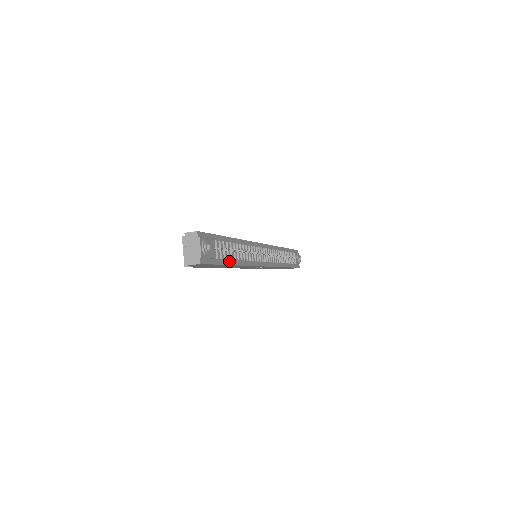
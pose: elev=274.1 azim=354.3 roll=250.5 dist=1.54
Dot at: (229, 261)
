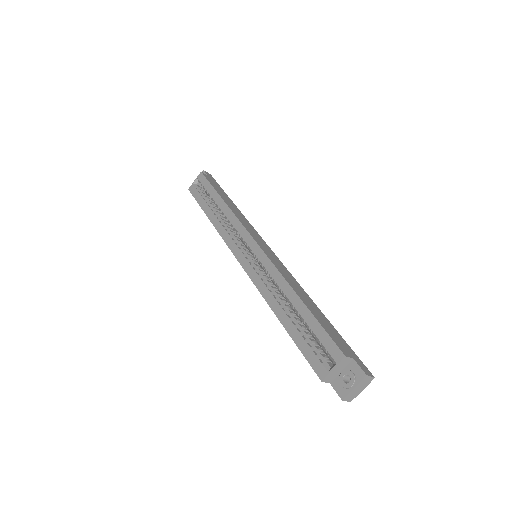
Dot at: occluded
